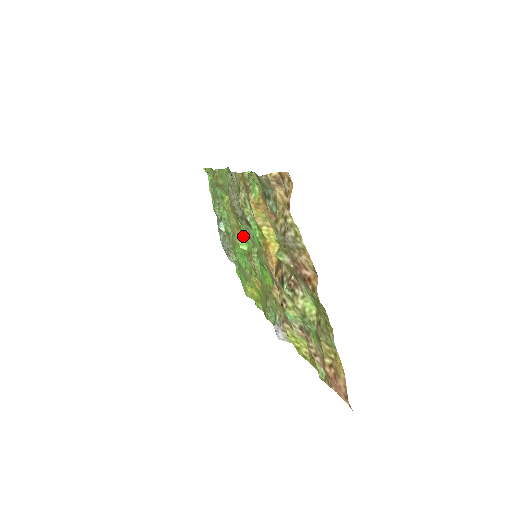
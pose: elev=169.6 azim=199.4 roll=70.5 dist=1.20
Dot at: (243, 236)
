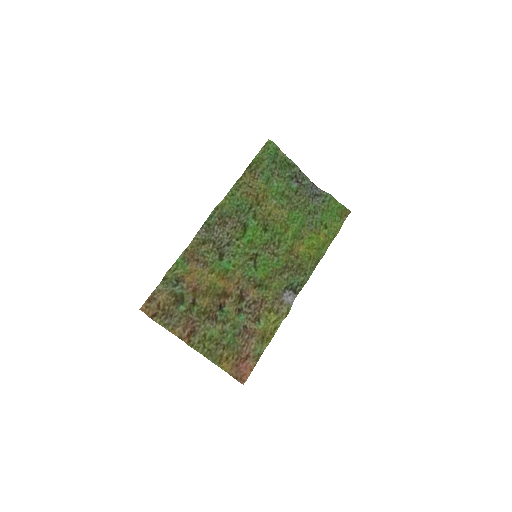
Dot at: (260, 231)
